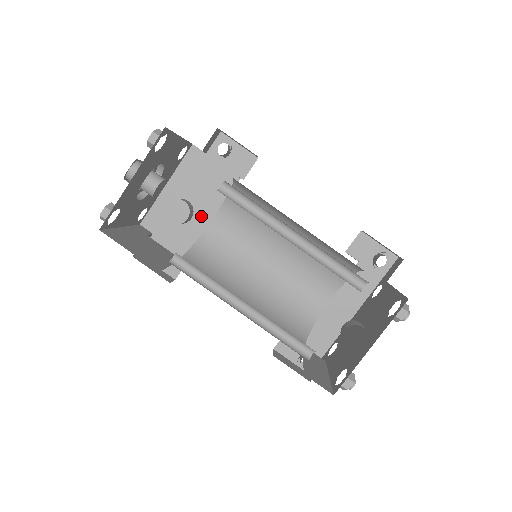
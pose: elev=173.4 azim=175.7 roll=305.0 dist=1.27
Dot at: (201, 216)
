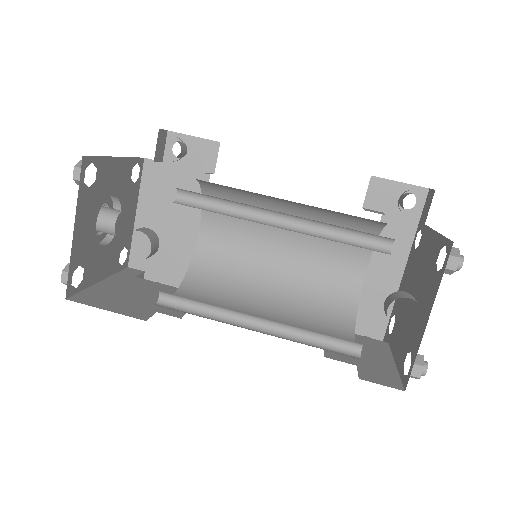
Dot at: (186, 232)
